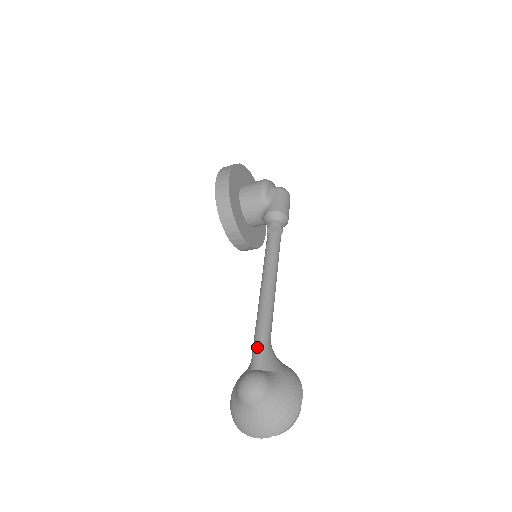
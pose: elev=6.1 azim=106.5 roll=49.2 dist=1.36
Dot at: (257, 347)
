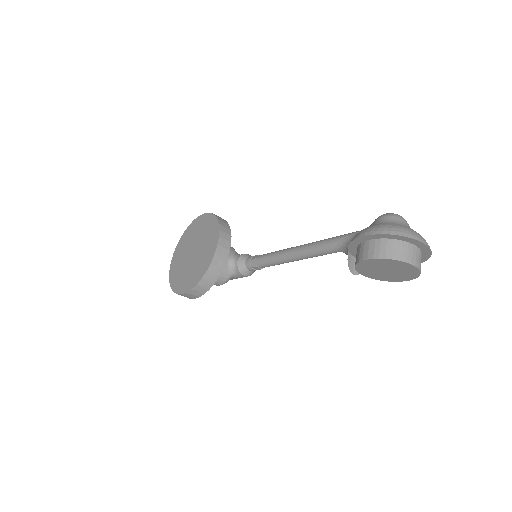
Dot at: occluded
